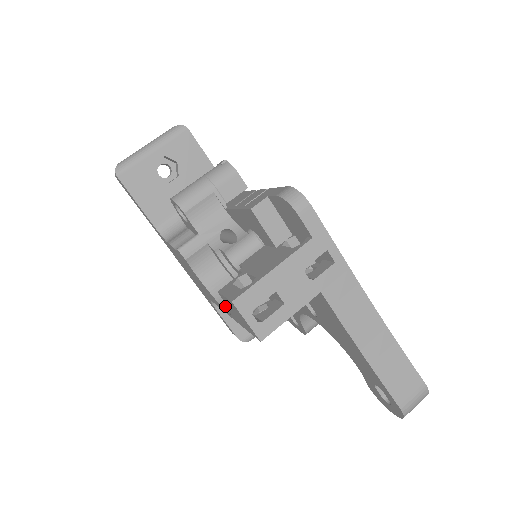
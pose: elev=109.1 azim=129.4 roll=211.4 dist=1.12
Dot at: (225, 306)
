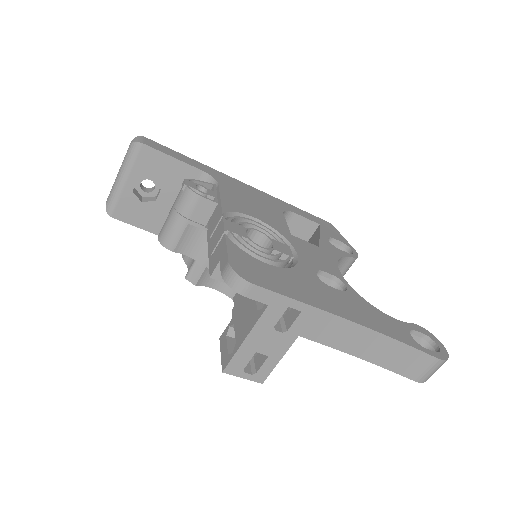
Dot at: occluded
